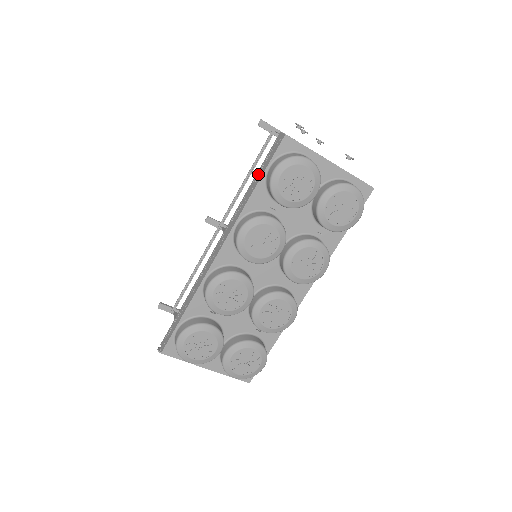
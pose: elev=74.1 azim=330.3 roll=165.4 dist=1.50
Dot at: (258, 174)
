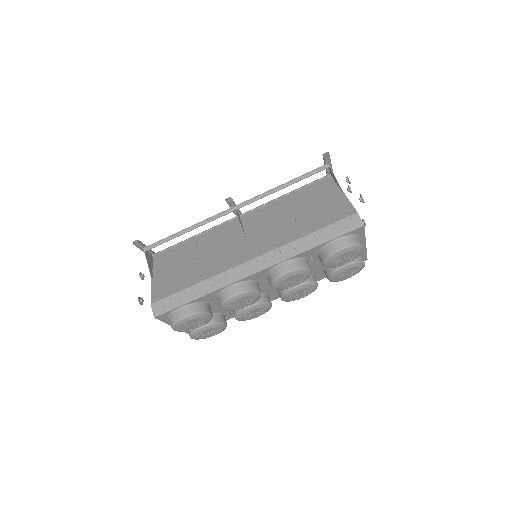
Dot at: (322, 234)
